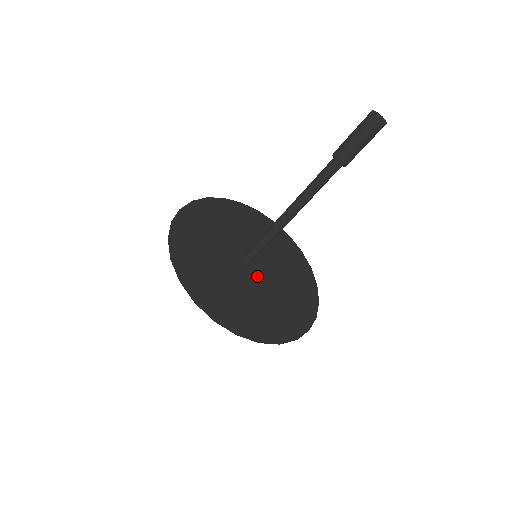
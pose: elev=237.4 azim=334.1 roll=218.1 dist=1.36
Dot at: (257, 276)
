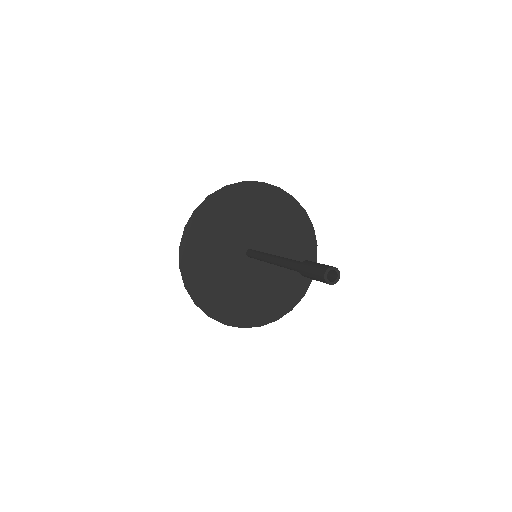
Dot at: (257, 267)
